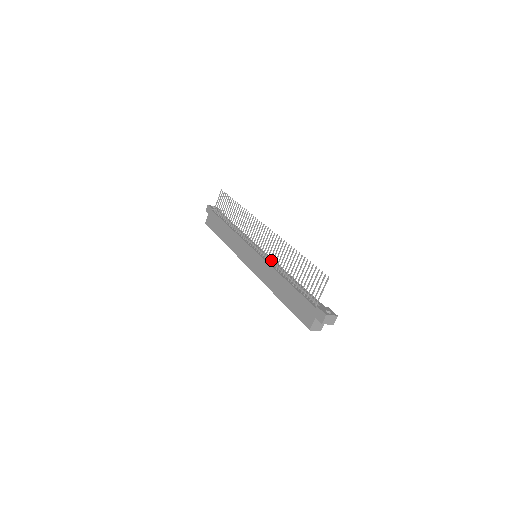
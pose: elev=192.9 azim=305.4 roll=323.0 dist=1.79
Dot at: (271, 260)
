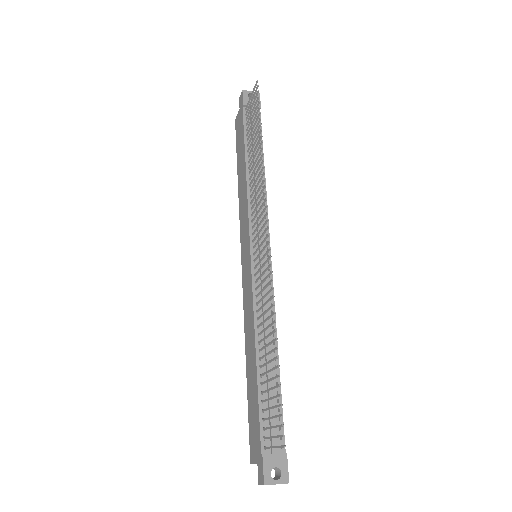
Dot at: (262, 292)
